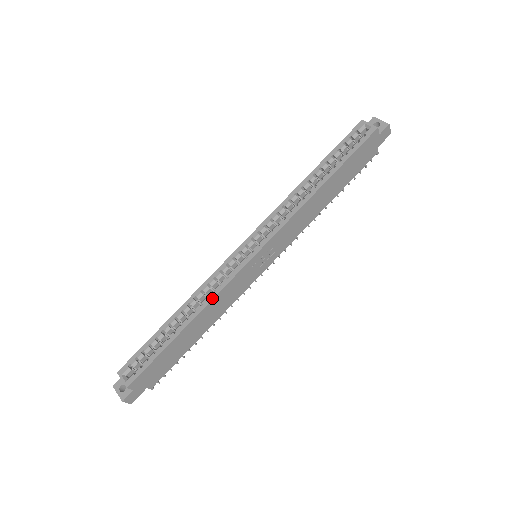
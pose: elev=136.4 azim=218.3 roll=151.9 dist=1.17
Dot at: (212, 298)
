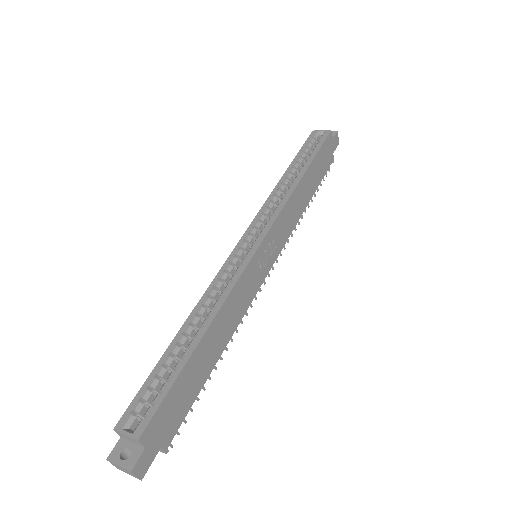
Dot at: (226, 296)
